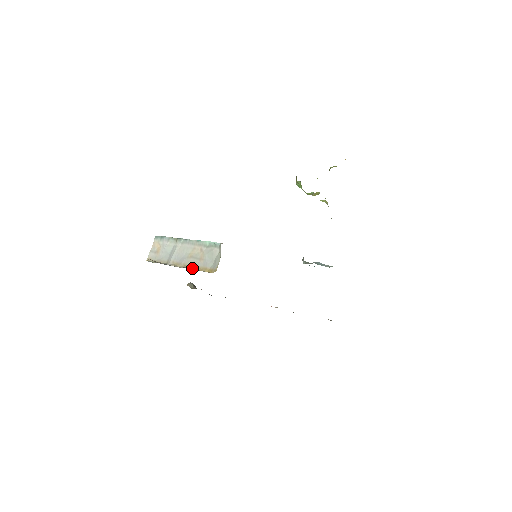
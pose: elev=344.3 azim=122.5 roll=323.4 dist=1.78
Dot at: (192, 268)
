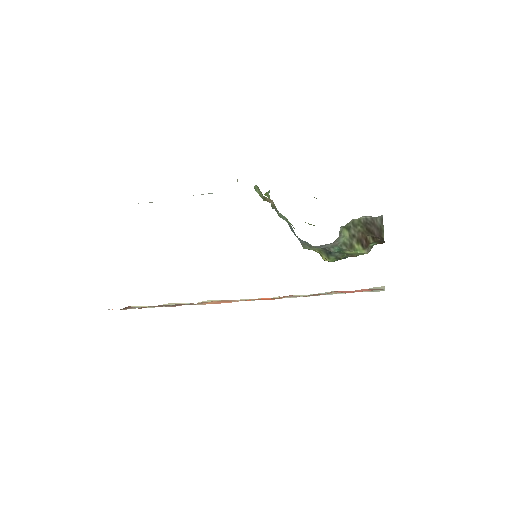
Dot at: occluded
